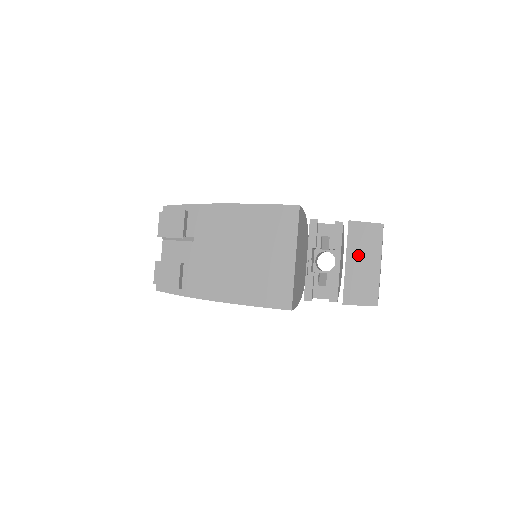
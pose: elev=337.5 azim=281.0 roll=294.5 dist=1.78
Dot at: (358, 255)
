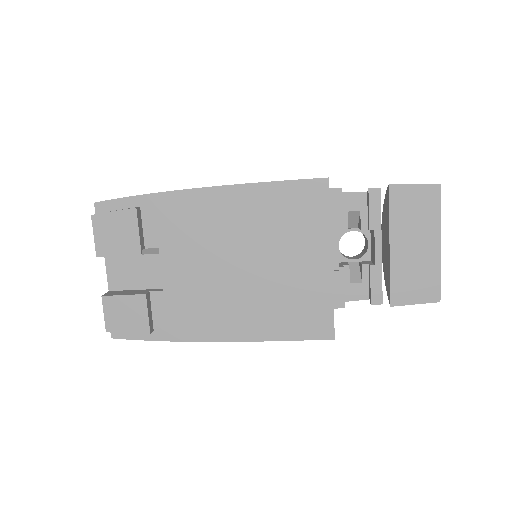
Dot at: (407, 234)
